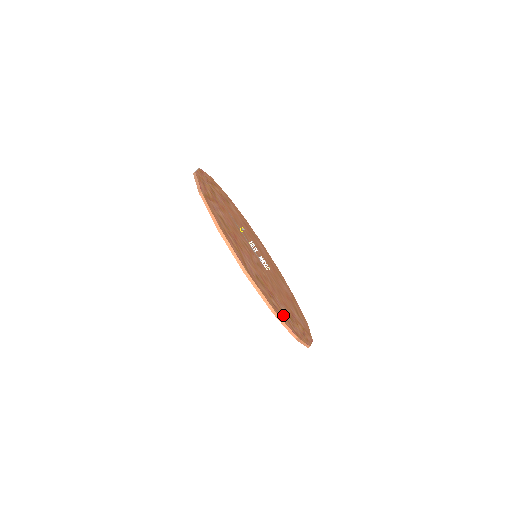
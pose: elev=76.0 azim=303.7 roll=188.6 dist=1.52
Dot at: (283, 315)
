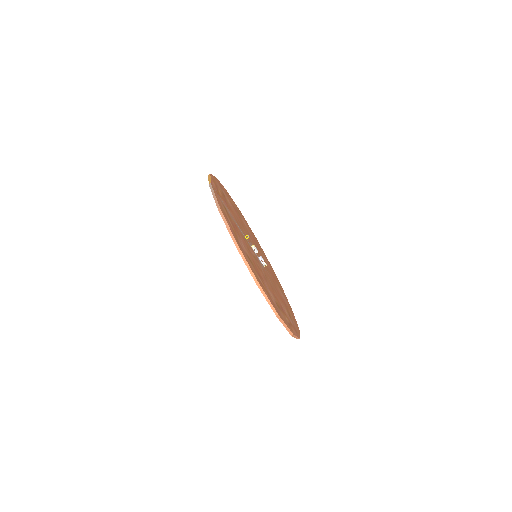
Dot at: (291, 325)
